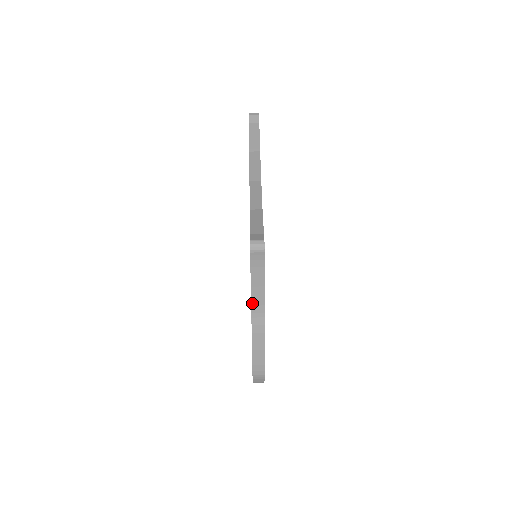
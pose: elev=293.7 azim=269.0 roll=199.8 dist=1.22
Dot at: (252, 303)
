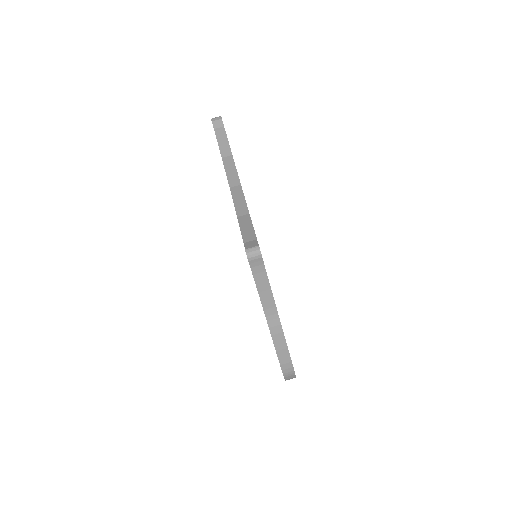
Dot at: (264, 308)
